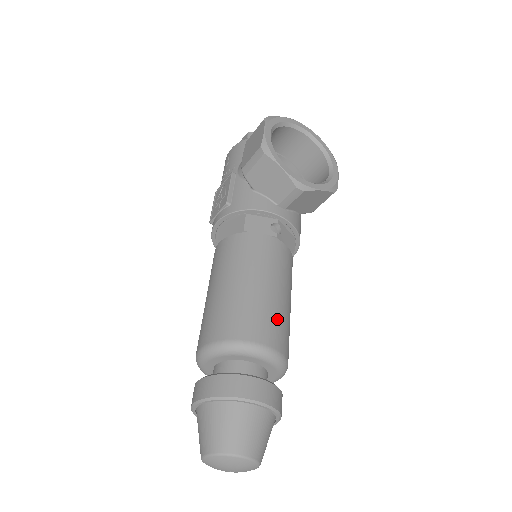
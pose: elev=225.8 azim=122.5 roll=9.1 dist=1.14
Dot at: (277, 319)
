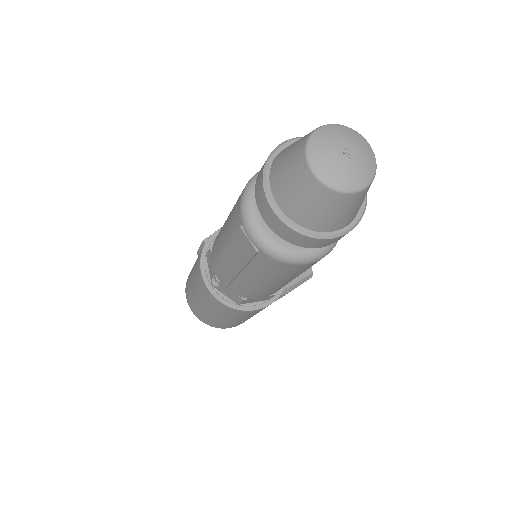
Dot at: occluded
